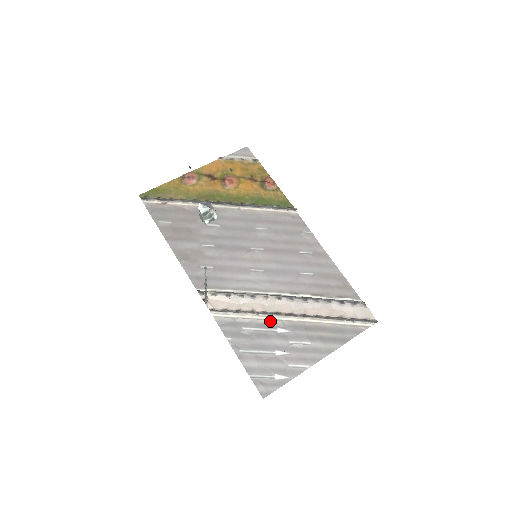
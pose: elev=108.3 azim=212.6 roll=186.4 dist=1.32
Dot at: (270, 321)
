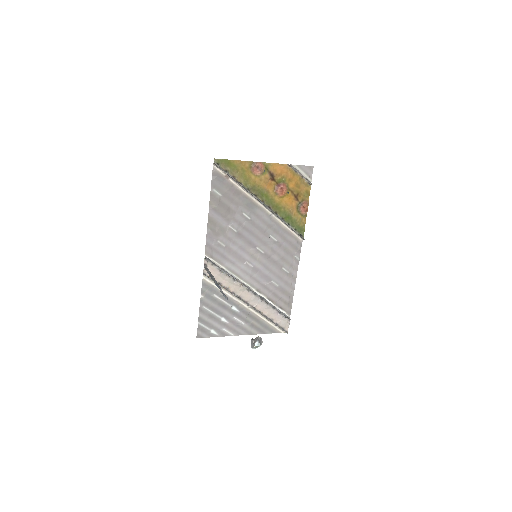
Dot at: (233, 300)
